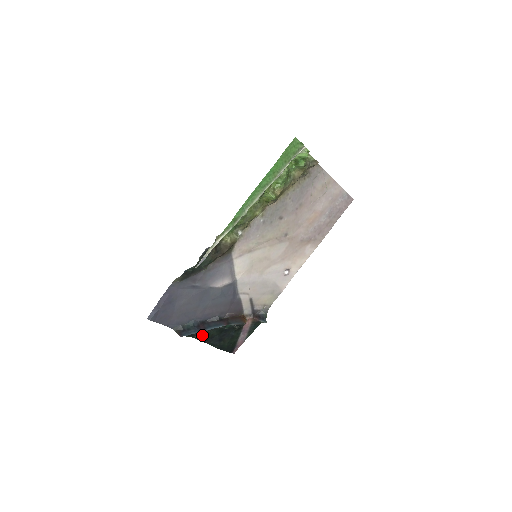
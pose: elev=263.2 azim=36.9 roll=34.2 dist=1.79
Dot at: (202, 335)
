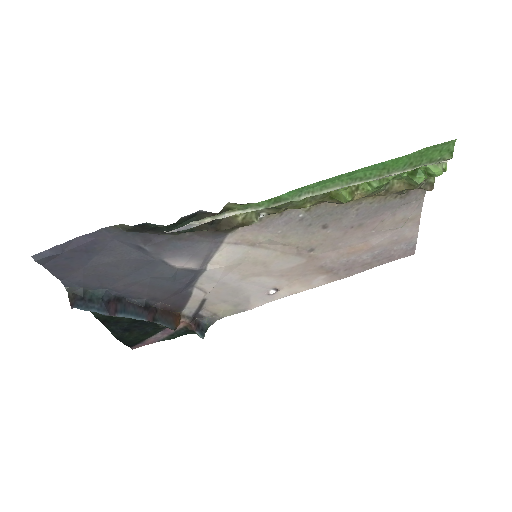
Dot at: occluded
